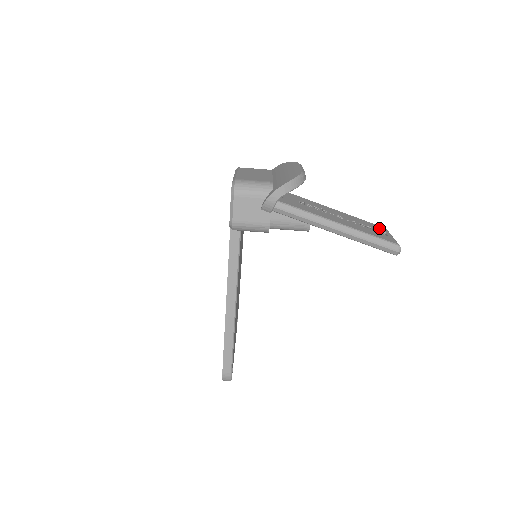
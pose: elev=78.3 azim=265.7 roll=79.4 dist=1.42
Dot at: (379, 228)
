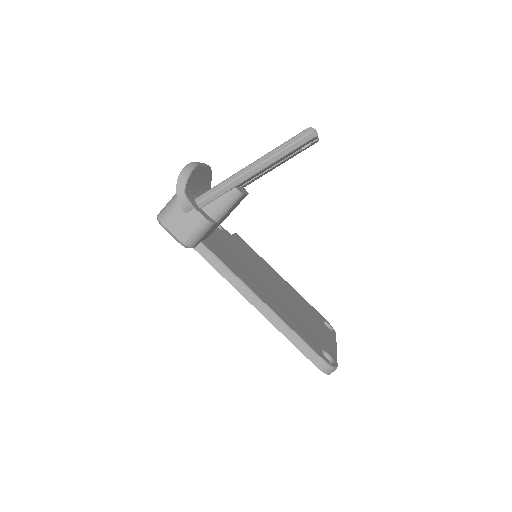
Dot at: occluded
